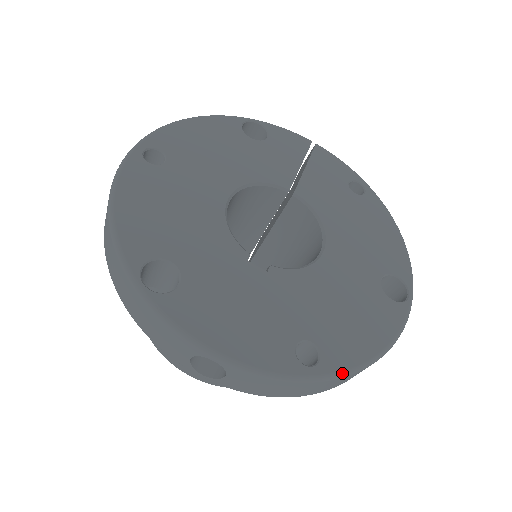
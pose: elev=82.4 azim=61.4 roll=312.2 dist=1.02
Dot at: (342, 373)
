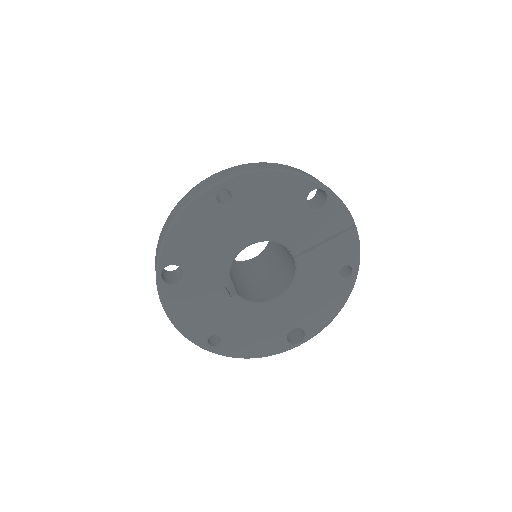
Dot at: (223, 355)
